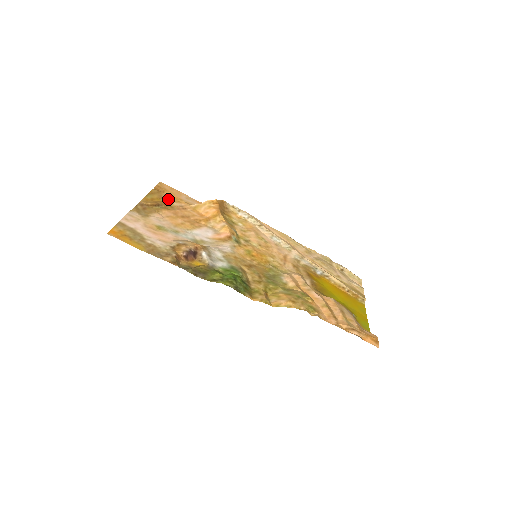
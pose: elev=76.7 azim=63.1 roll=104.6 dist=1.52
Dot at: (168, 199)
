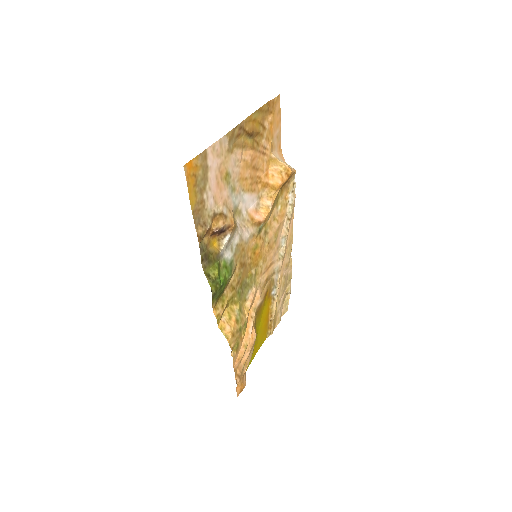
Dot at: (265, 129)
